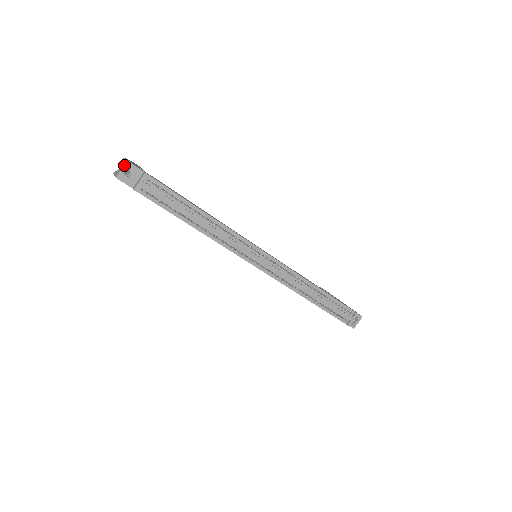
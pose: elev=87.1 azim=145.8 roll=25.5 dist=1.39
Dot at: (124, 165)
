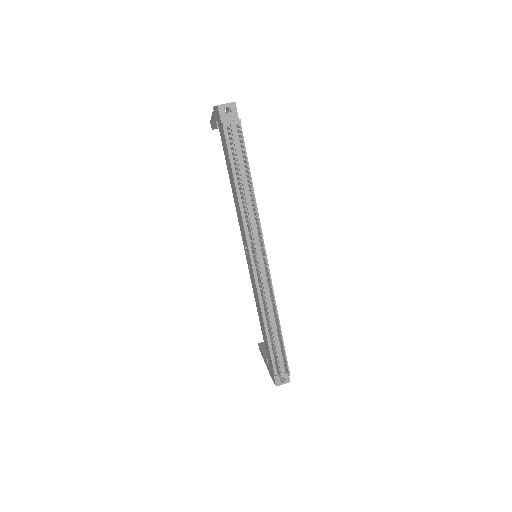
Dot at: (231, 103)
